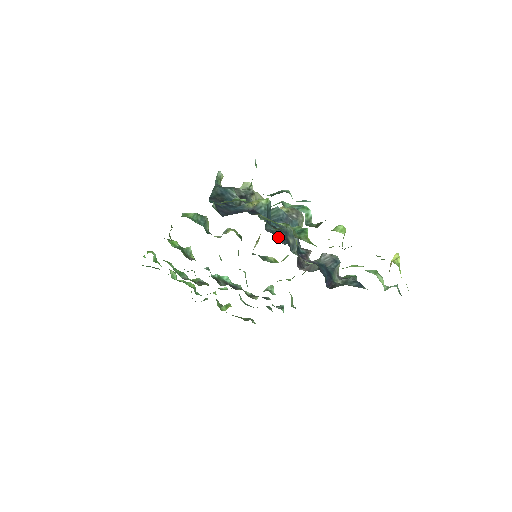
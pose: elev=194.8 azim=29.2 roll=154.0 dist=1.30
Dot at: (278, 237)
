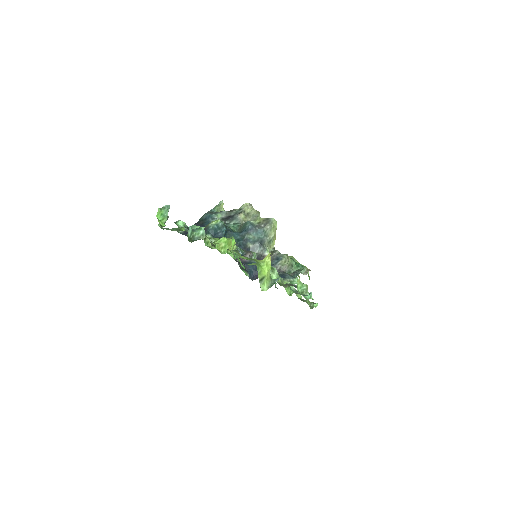
Dot at: occluded
